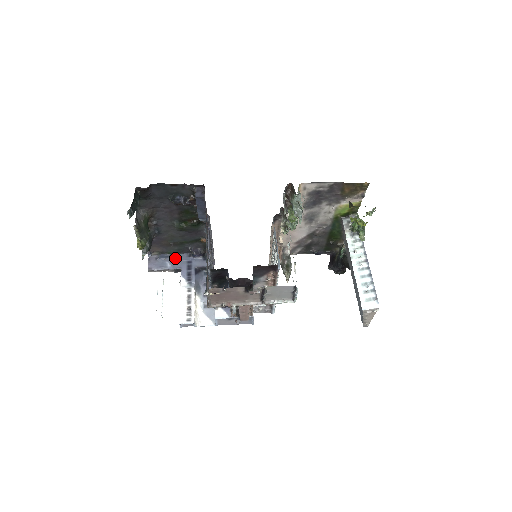
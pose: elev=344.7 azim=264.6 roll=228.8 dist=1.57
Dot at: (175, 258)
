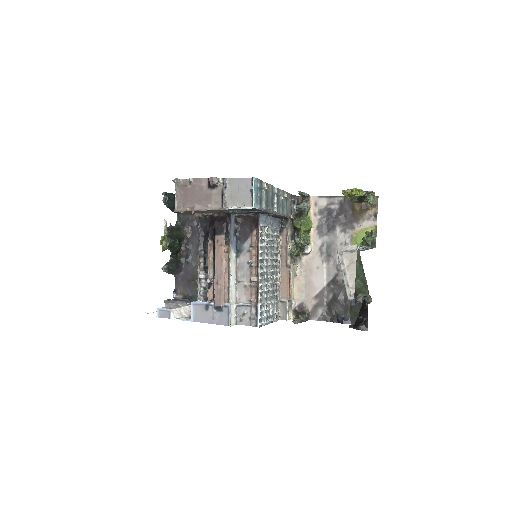
Dot at: (194, 300)
